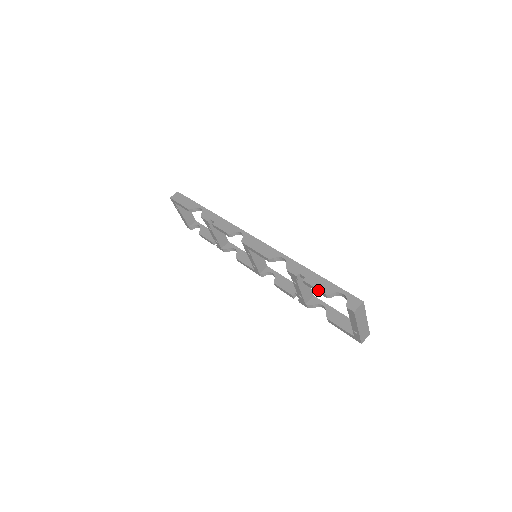
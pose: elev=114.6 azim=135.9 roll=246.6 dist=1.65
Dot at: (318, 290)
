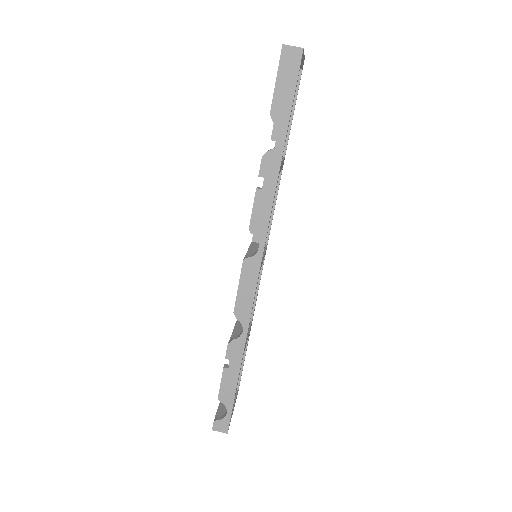
Dot at: (220, 388)
